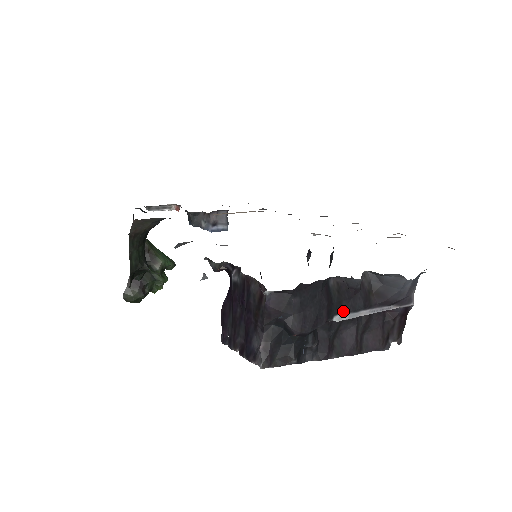
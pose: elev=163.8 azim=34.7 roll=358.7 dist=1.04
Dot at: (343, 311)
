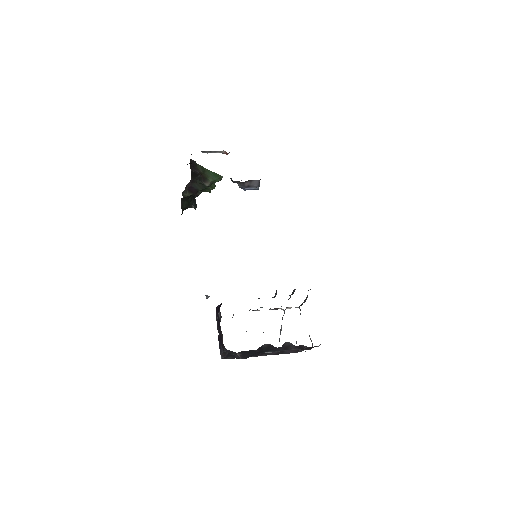
Dot at: (269, 351)
